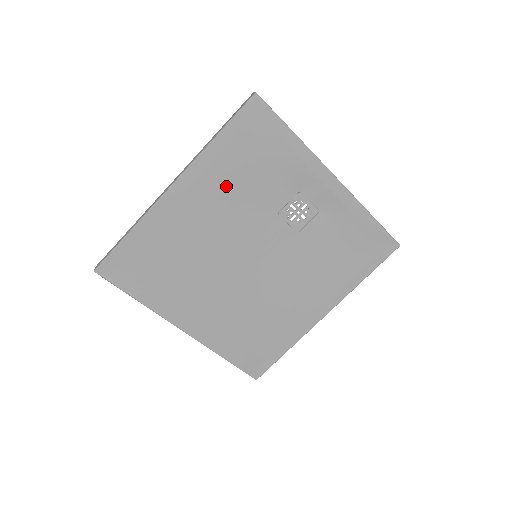
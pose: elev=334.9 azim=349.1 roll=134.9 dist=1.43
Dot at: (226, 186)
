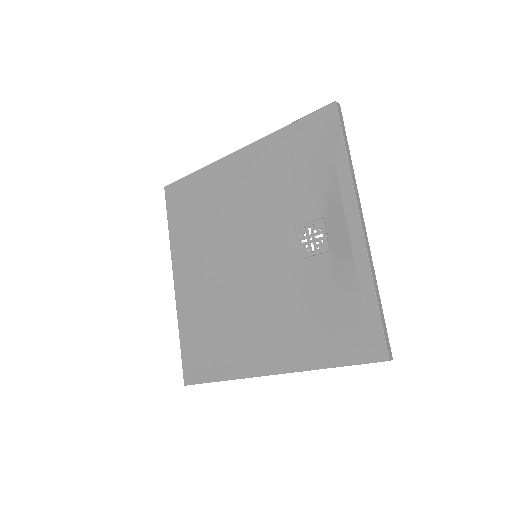
Dot at: (271, 173)
